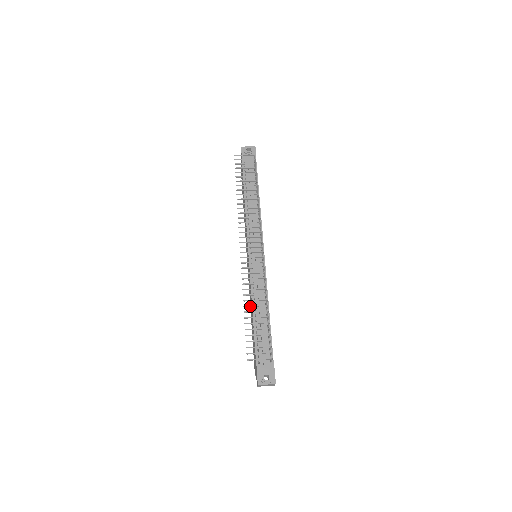
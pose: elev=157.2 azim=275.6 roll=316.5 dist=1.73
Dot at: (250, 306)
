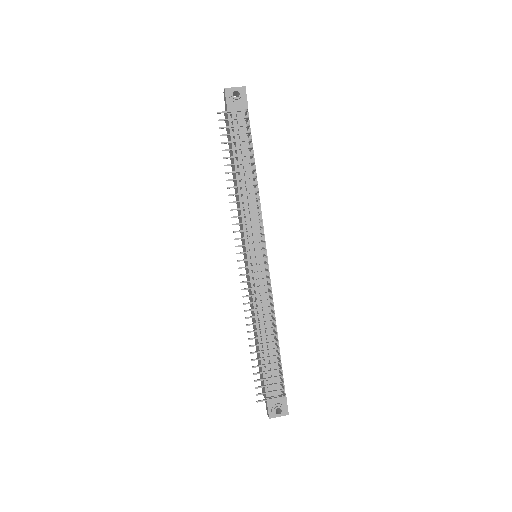
Dot at: (256, 338)
